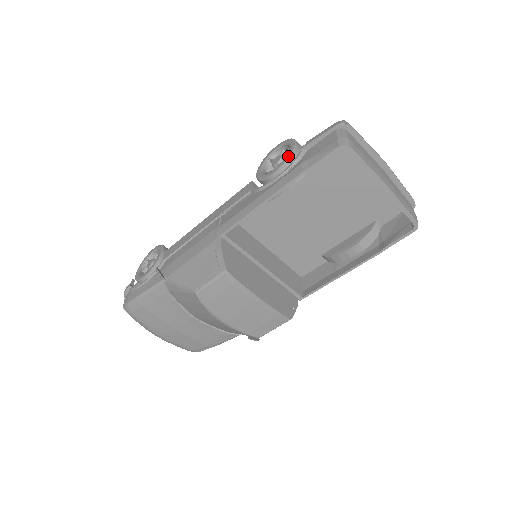
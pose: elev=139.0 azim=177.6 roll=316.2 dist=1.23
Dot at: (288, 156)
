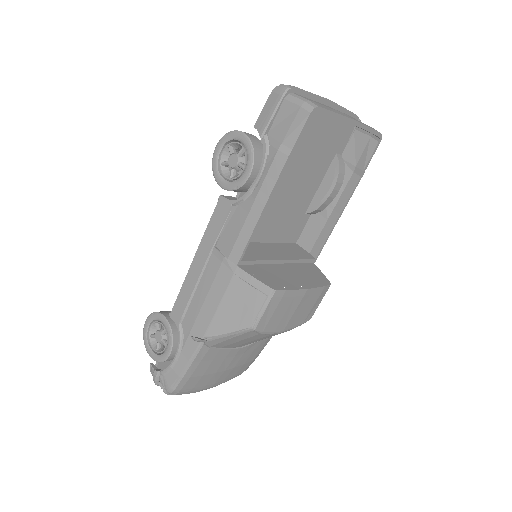
Dot at: (250, 151)
